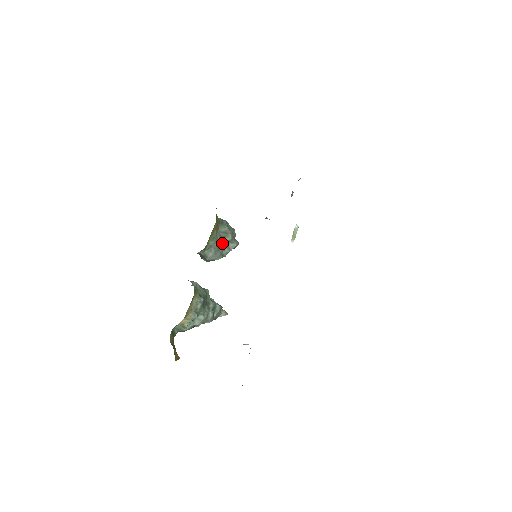
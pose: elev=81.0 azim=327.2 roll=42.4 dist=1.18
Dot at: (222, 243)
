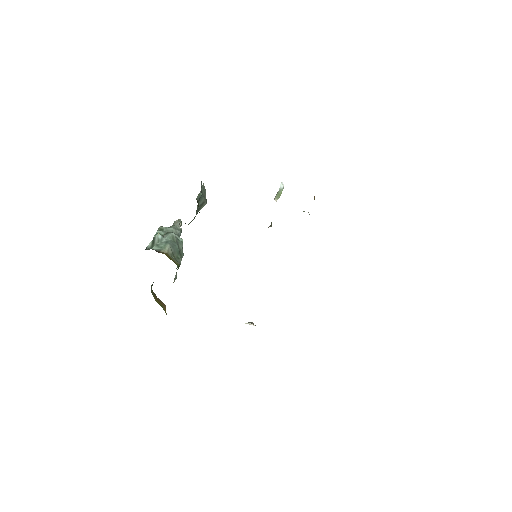
Dot at: occluded
